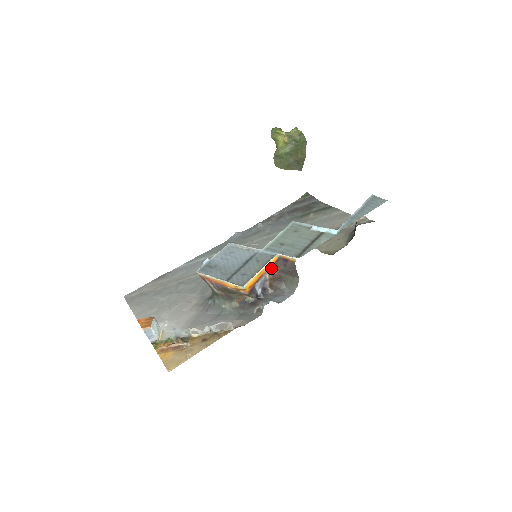
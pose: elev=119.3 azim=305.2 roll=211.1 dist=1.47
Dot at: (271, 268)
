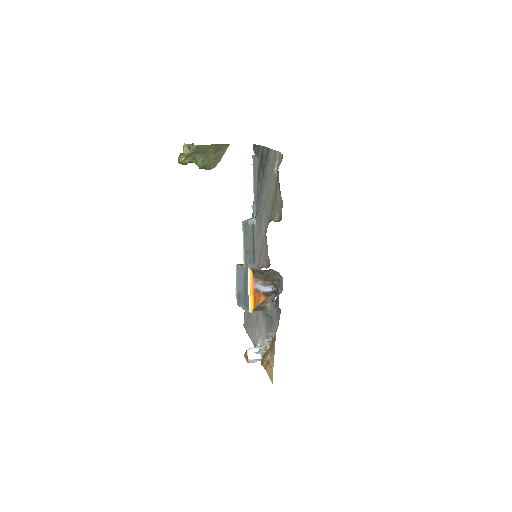
Dot at: (254, 279)
